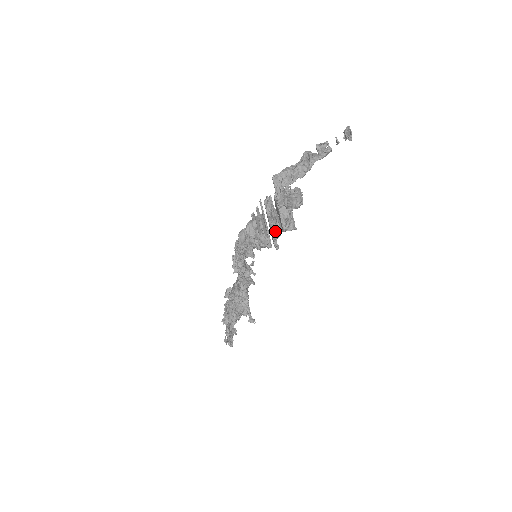
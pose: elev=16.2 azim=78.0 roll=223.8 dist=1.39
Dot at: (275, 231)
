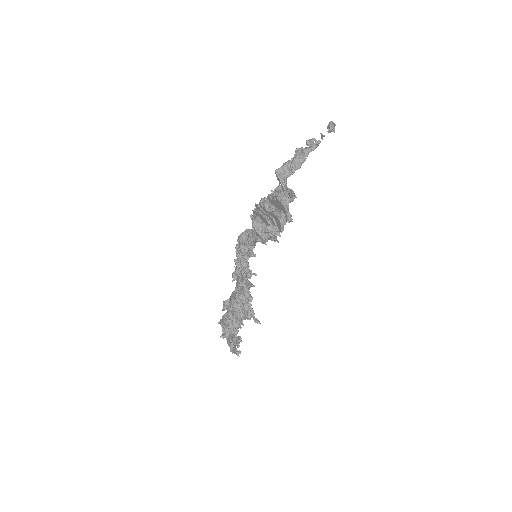
Dot at: (282, 219)
